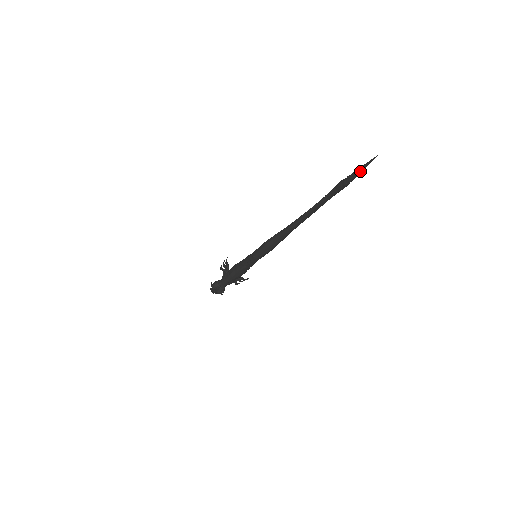
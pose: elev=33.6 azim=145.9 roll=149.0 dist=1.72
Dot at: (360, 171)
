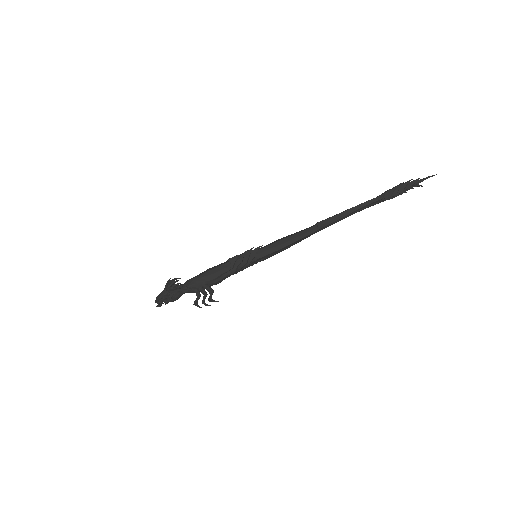
Dot at: (418, 179)
